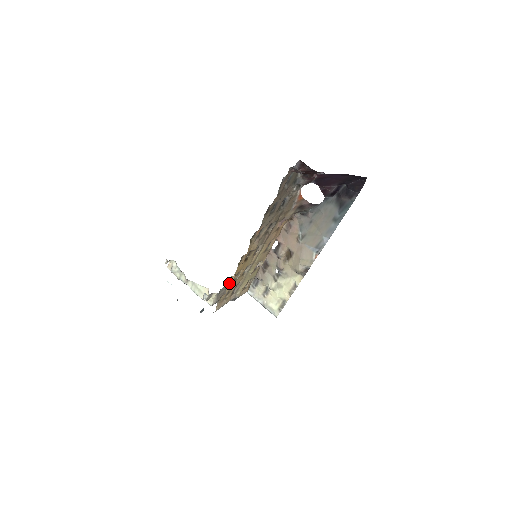
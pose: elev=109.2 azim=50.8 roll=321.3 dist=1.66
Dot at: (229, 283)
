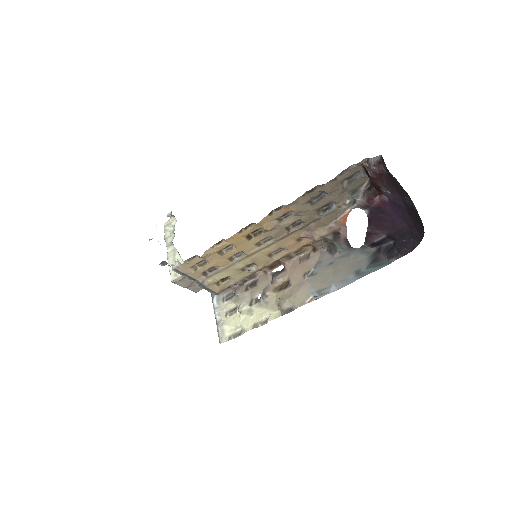
Dot at: (215, 247)
